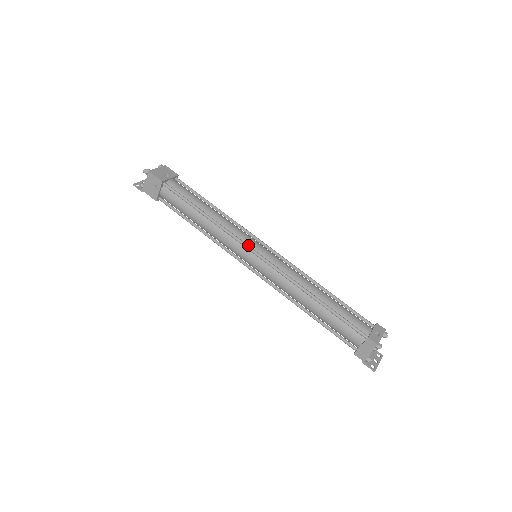
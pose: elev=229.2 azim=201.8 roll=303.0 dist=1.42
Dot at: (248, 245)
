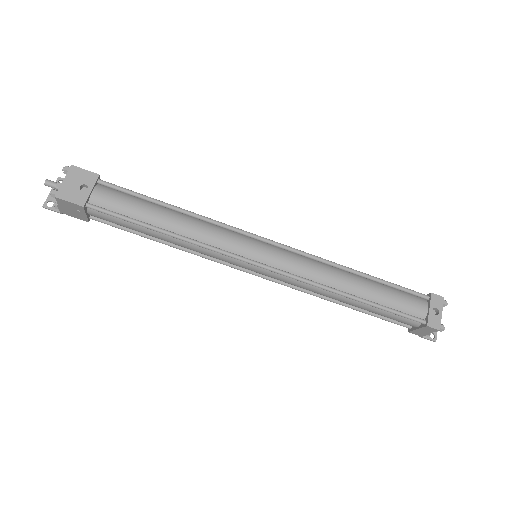
Dot at: (242, 255)
